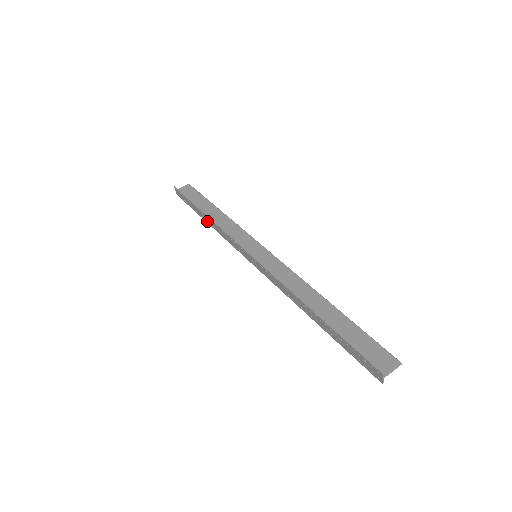
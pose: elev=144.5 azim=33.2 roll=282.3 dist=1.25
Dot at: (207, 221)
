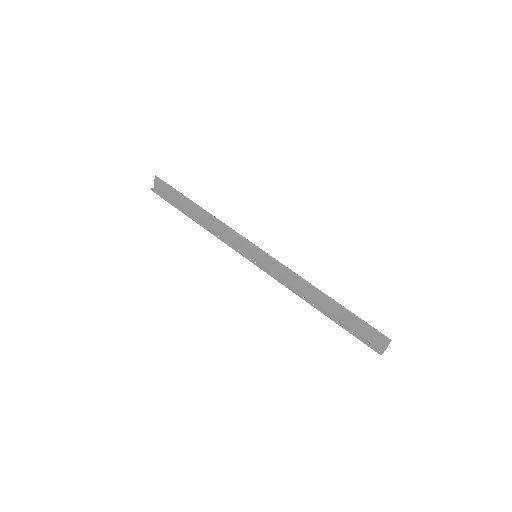
Dot at: (200, 219)
